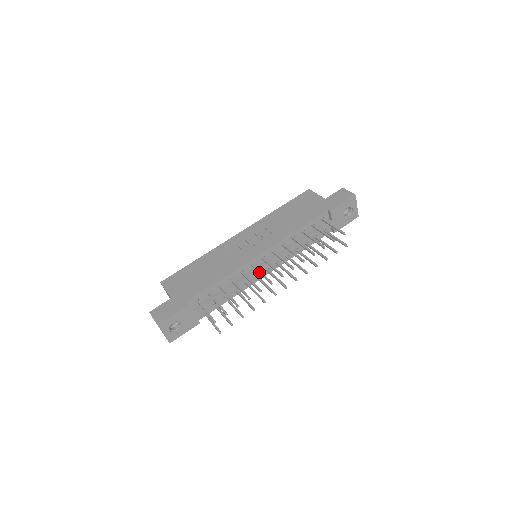
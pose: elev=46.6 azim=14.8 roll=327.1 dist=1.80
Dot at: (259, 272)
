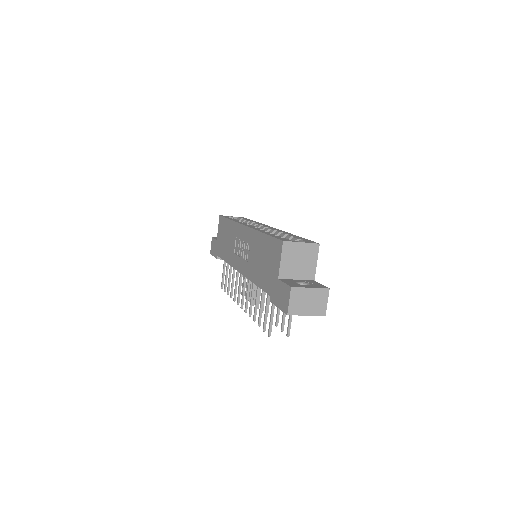
Dot at: (239, 284)
